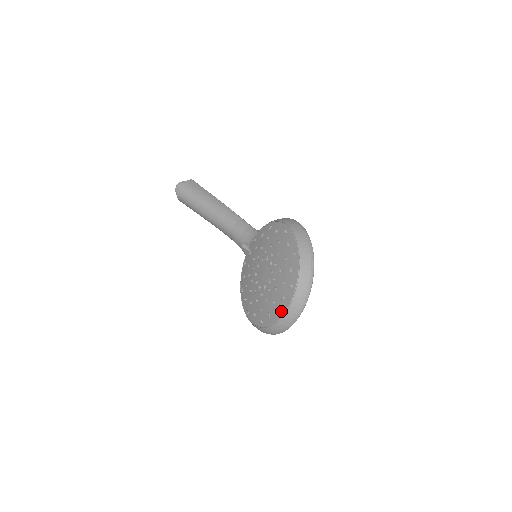
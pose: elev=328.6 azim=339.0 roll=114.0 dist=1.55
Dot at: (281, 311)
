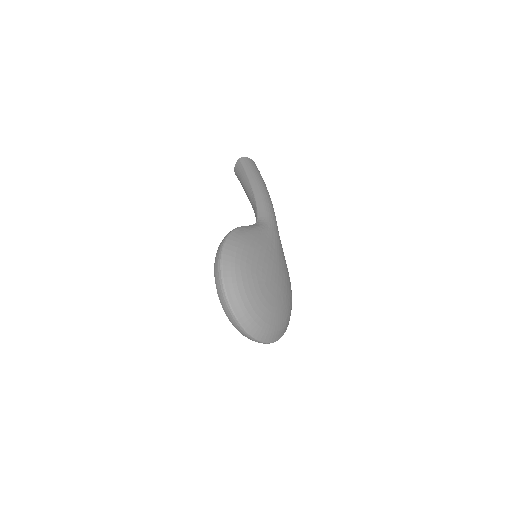
Dot at: occluded
